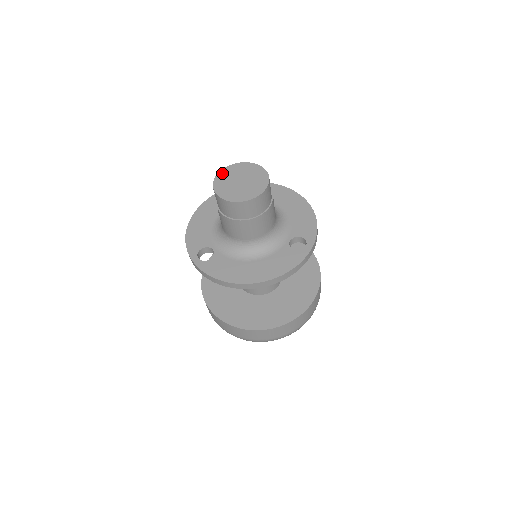
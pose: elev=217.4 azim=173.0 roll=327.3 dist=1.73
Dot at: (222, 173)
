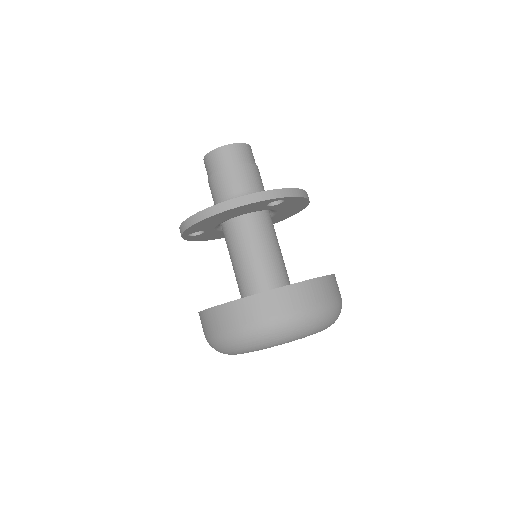
Dot at: occluded
